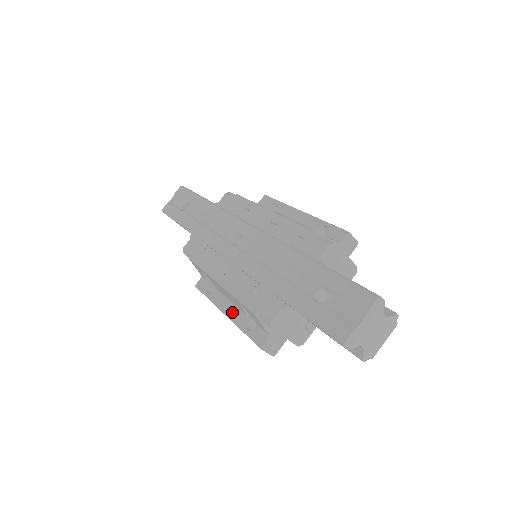
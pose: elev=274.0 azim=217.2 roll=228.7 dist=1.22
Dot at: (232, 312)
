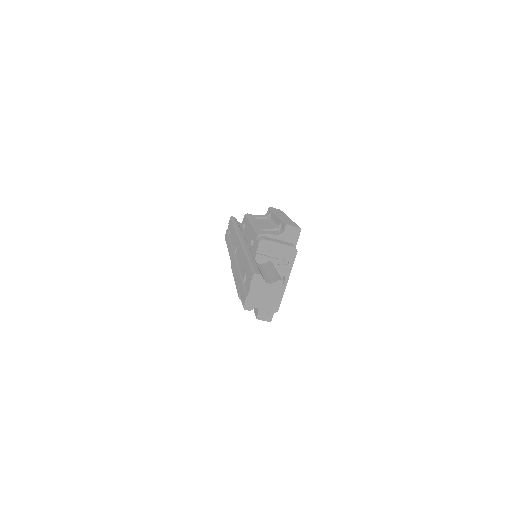
Dot at: occluded
